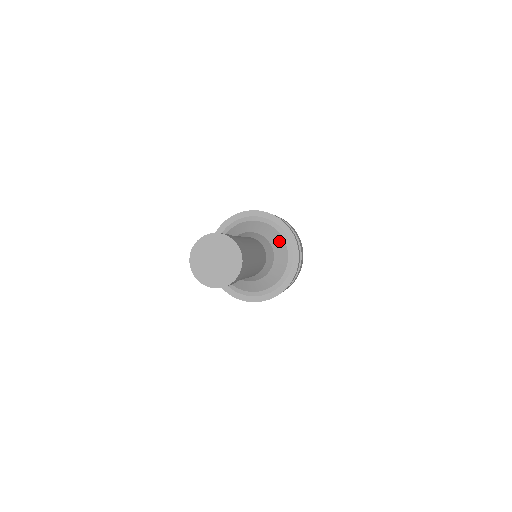
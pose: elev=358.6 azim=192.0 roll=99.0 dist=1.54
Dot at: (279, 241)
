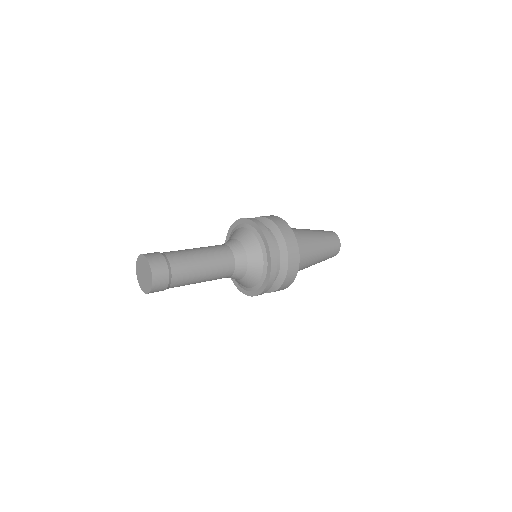
Dot at: (252, 242)
